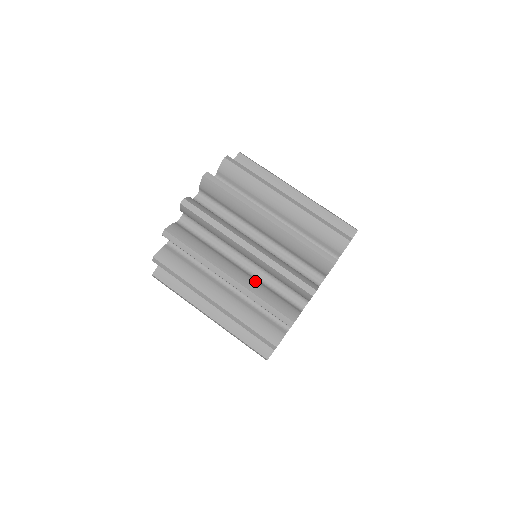
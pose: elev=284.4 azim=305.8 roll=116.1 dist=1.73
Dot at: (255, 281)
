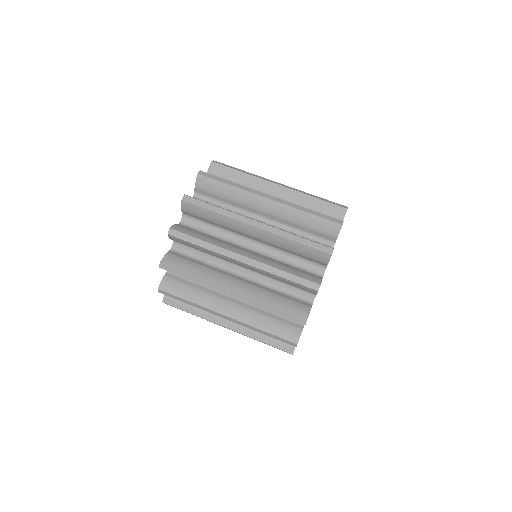
Dot at: occluded
